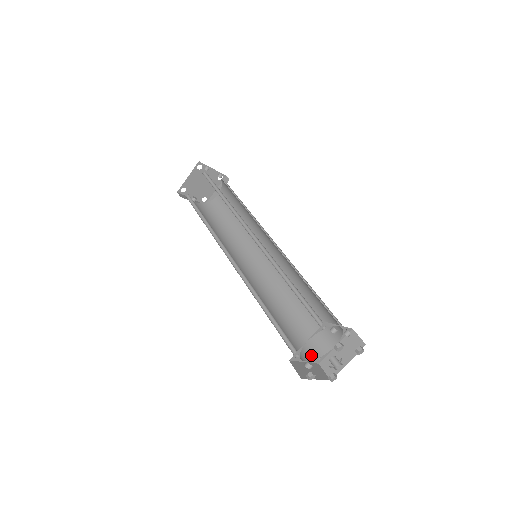
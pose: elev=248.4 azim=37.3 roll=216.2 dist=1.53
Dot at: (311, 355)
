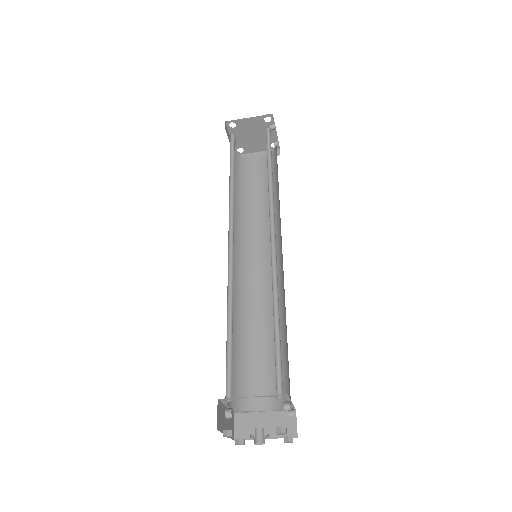
Dot at: (236, 402)
